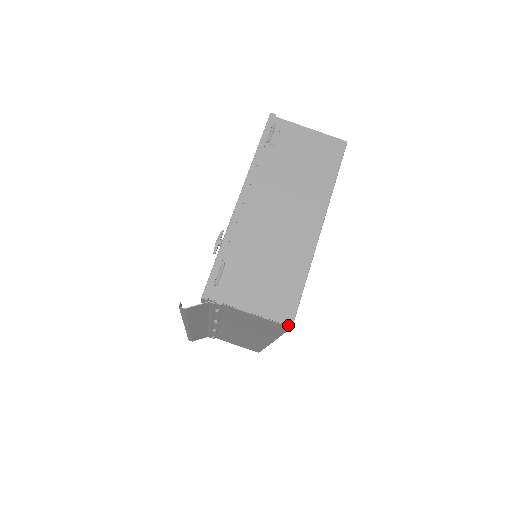
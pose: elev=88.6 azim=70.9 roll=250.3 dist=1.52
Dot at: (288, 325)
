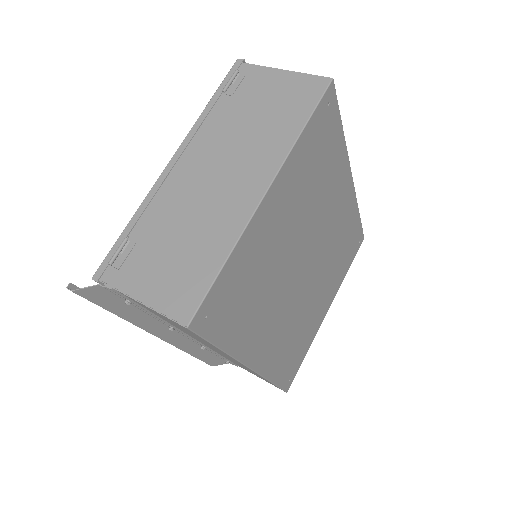
Dot at: (182, 324)
